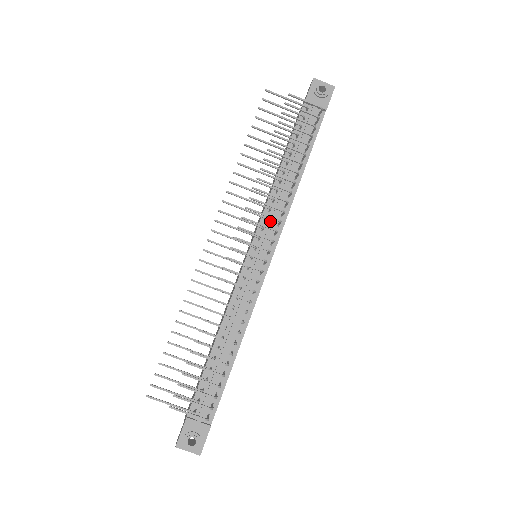
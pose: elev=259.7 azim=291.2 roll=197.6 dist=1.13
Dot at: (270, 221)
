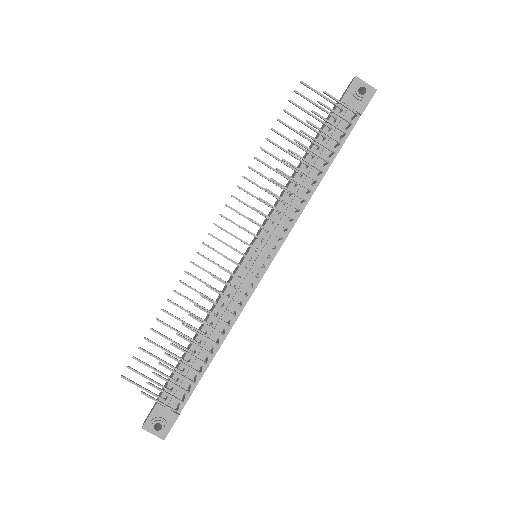
Dot at: (277, 225)
